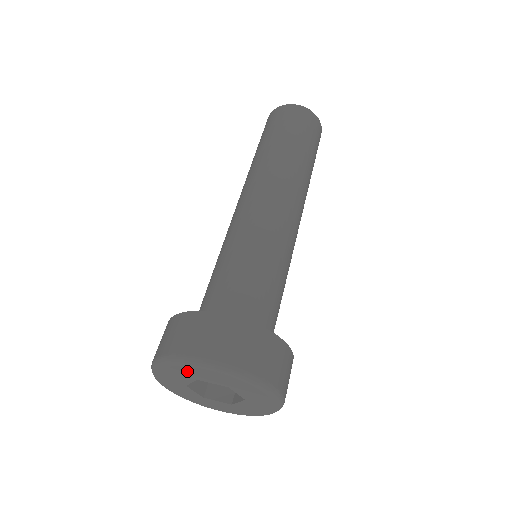
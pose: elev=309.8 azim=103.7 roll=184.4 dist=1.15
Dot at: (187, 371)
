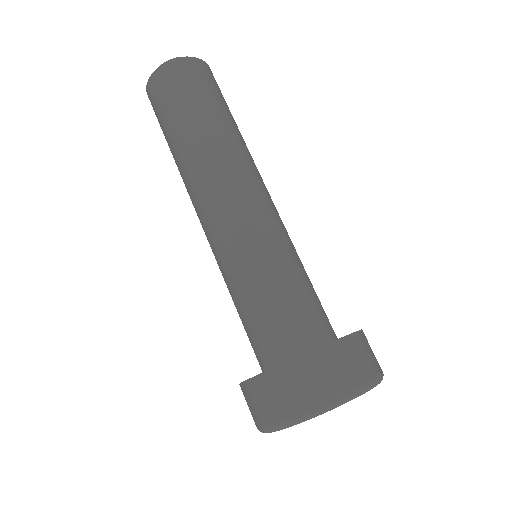
Dot at: occluded
